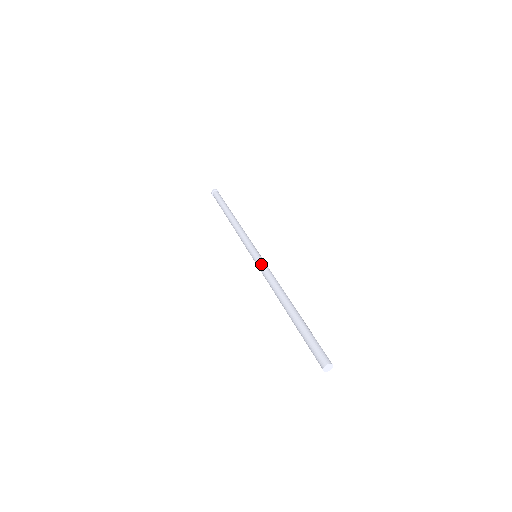
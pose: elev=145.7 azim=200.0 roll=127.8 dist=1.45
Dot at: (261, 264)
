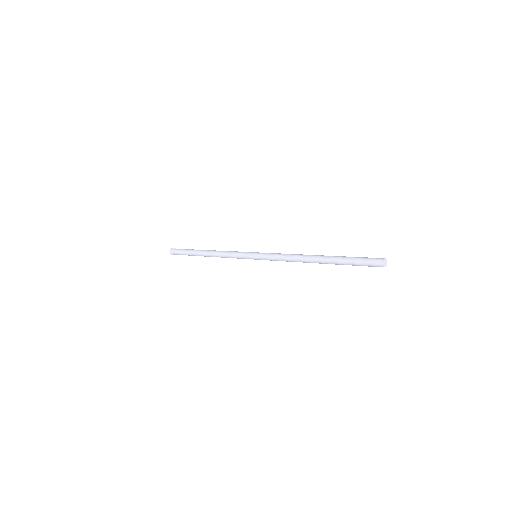
Dot at: (271, 253)
